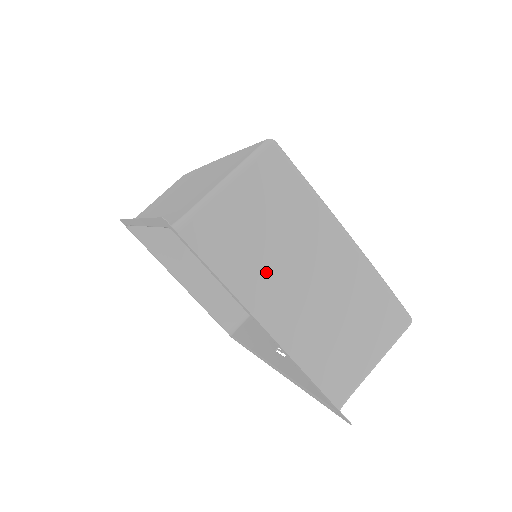
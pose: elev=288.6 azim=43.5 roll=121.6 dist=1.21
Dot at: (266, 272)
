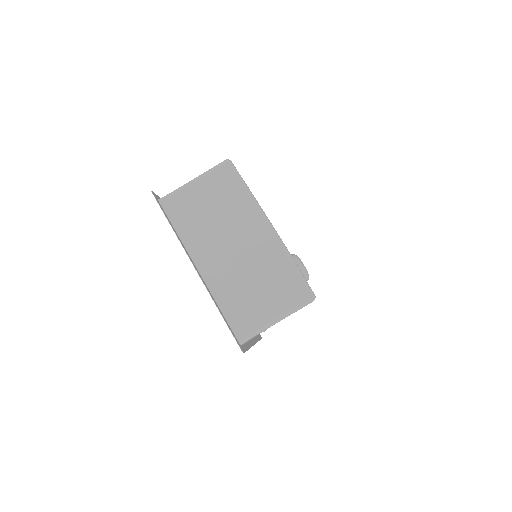
Dot at: (207, 235)
